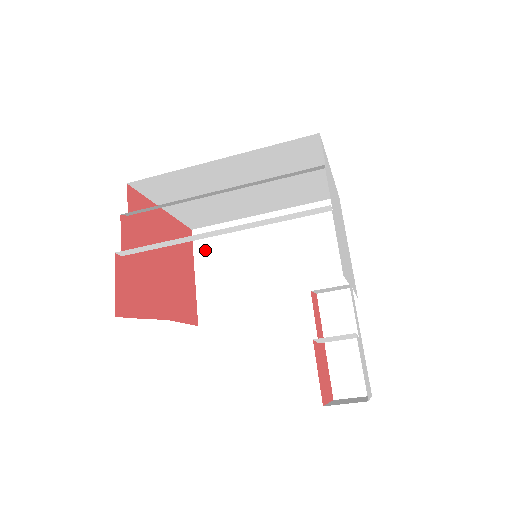
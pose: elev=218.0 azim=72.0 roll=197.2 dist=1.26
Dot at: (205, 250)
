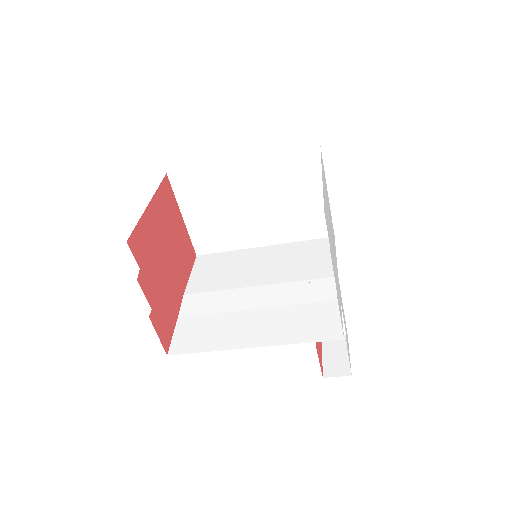
Dot at: (186, 194)
